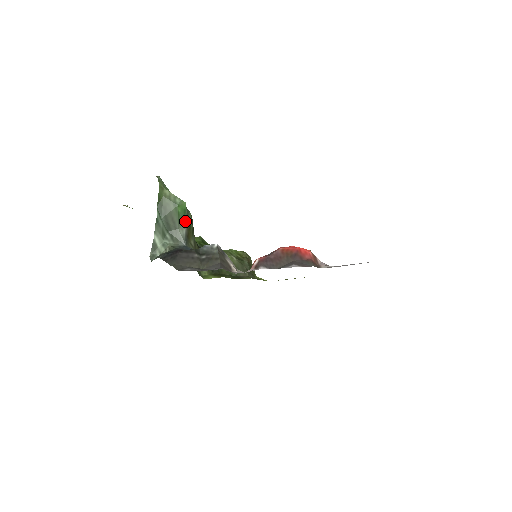
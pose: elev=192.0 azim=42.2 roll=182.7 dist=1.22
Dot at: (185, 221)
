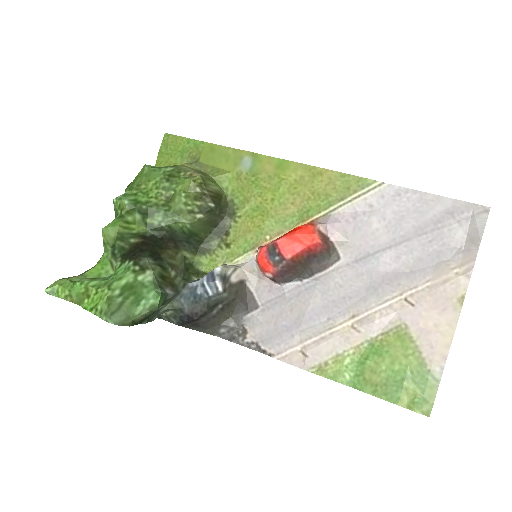
Dot at: (164, 291)
